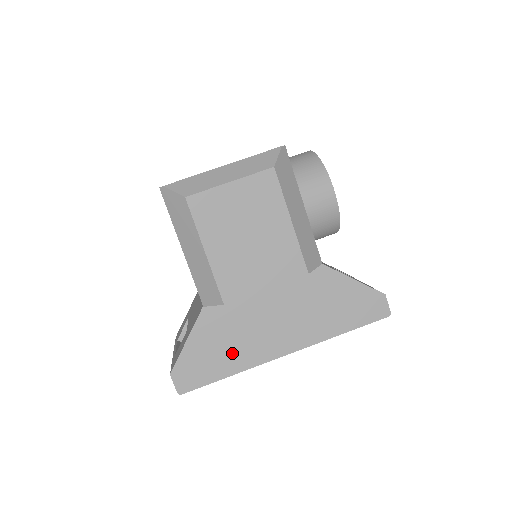
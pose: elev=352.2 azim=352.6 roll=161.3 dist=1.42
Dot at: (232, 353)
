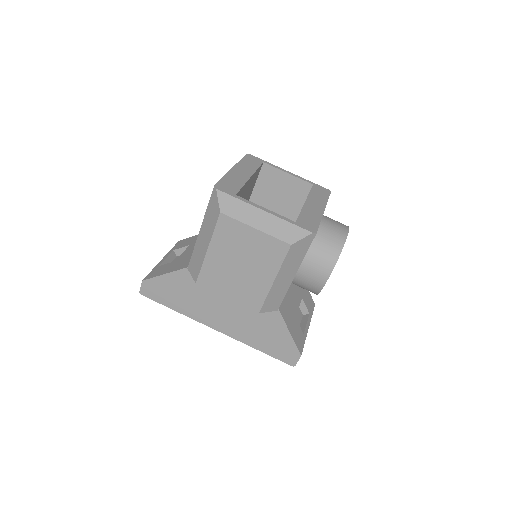
Dot at: (185, 302)
